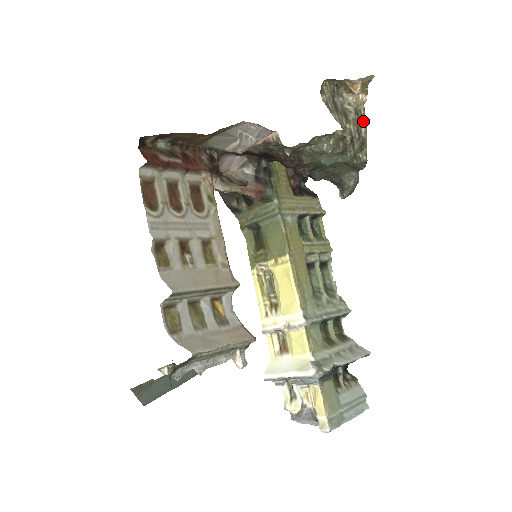
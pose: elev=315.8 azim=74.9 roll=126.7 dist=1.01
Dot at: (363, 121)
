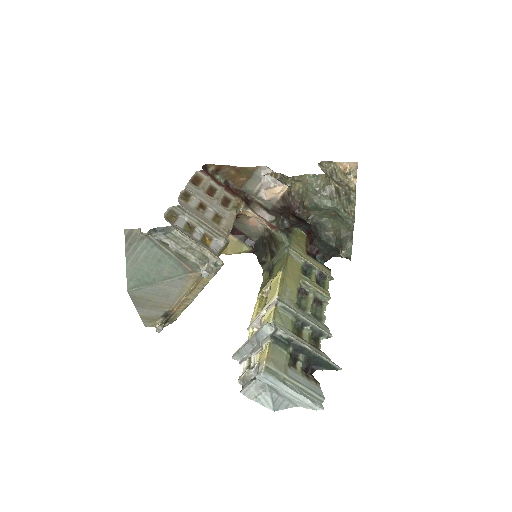
Dot at: (353, 193)
